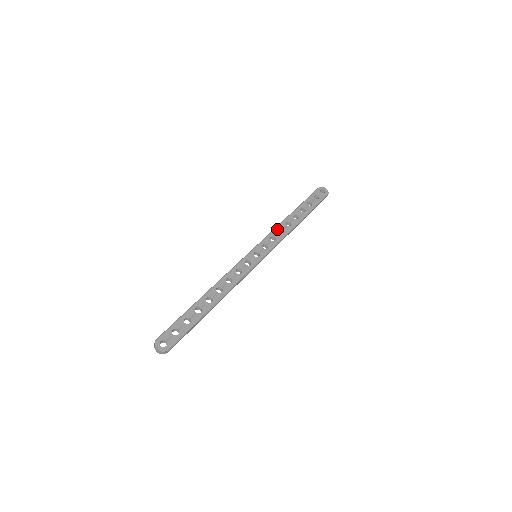
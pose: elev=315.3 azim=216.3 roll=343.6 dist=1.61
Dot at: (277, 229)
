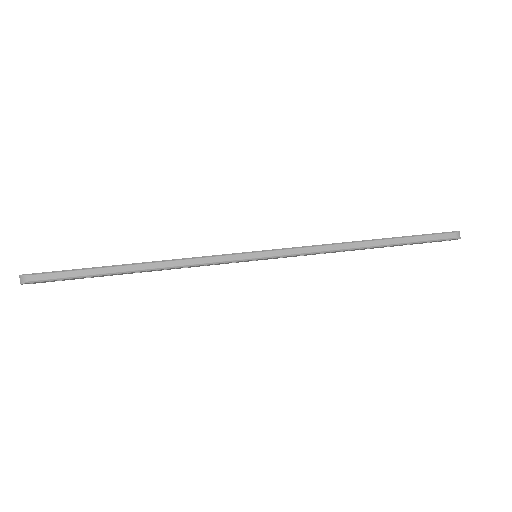
Dot at: occluded
